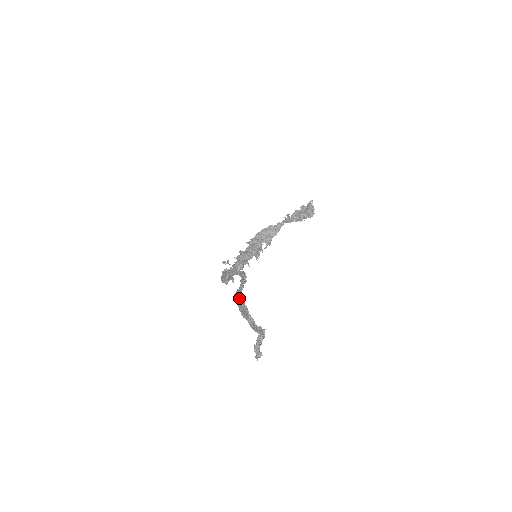
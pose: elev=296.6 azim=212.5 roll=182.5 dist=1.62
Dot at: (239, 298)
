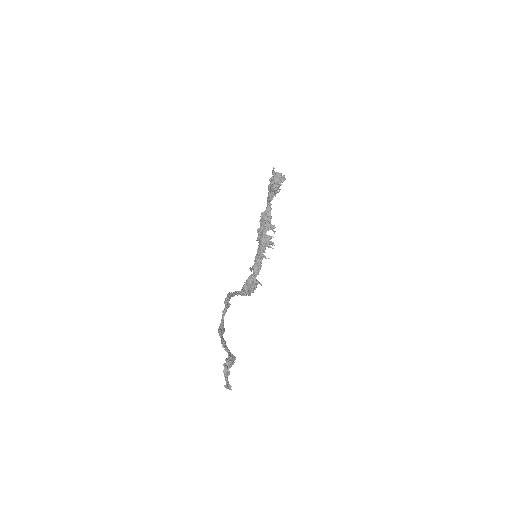
Dot at: (218, 332)
